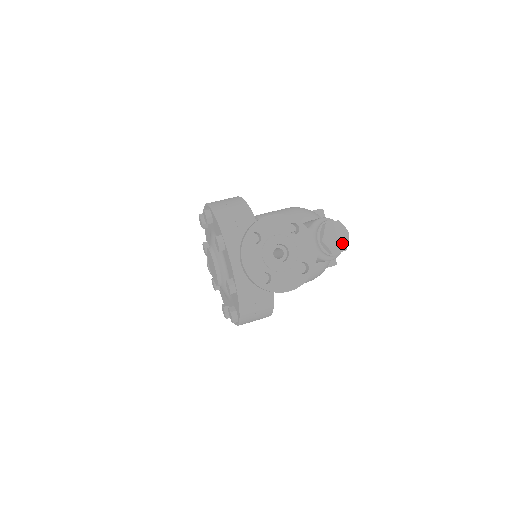
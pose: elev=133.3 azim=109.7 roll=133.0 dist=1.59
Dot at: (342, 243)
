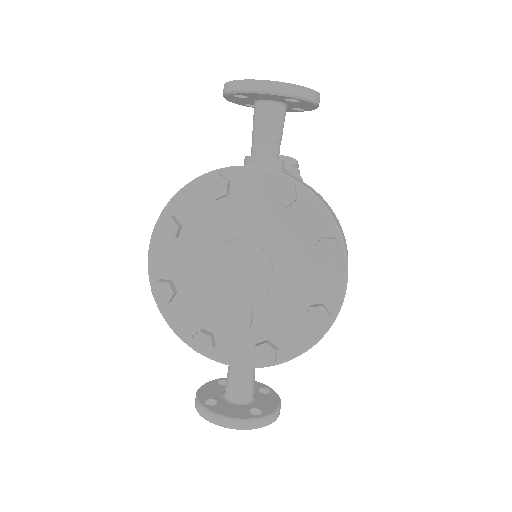
Dot at: occluded
